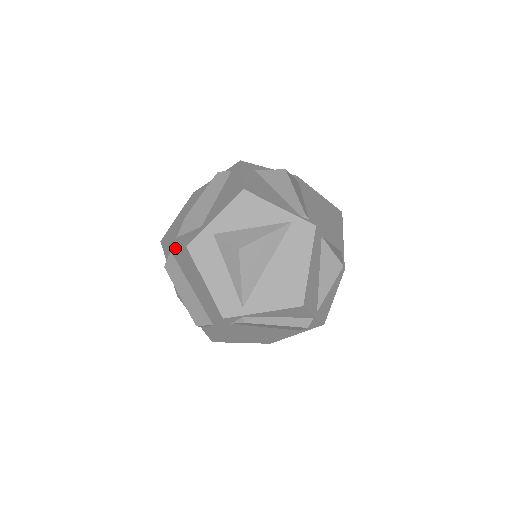
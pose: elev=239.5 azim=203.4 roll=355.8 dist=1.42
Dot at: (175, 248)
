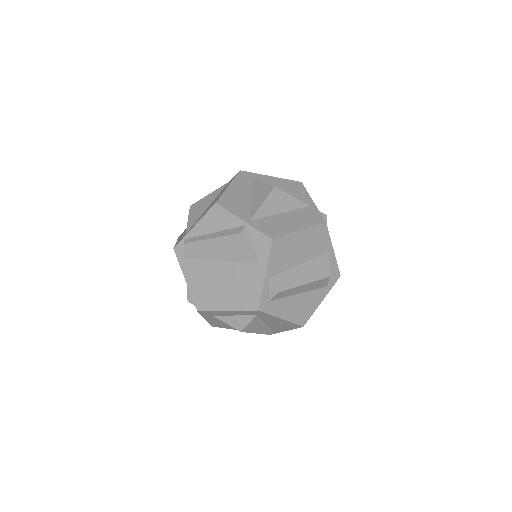
Dot at: occluded
